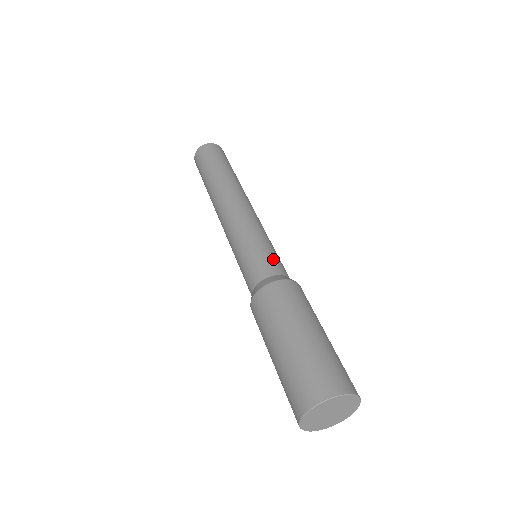
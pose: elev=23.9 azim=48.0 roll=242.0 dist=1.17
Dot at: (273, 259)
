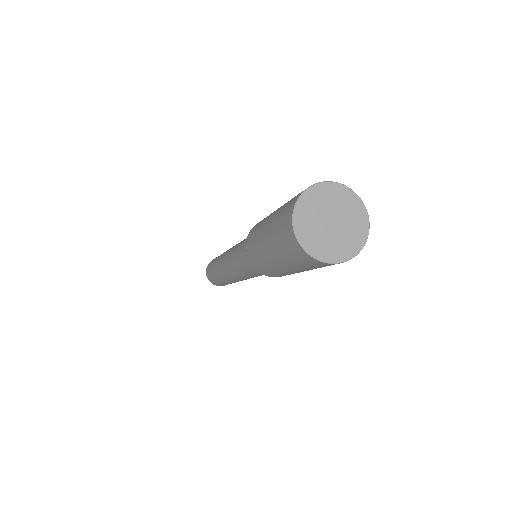
Dot at: occluded
